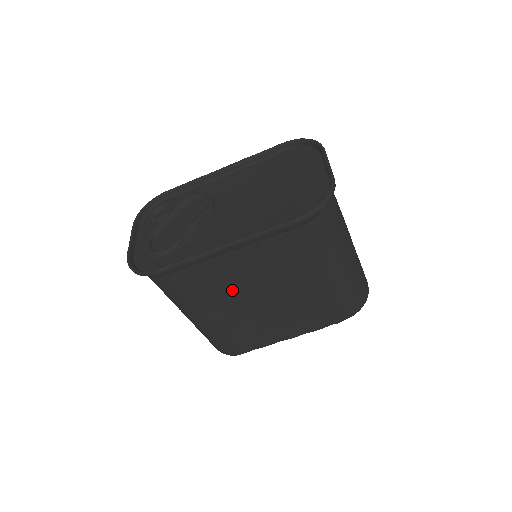
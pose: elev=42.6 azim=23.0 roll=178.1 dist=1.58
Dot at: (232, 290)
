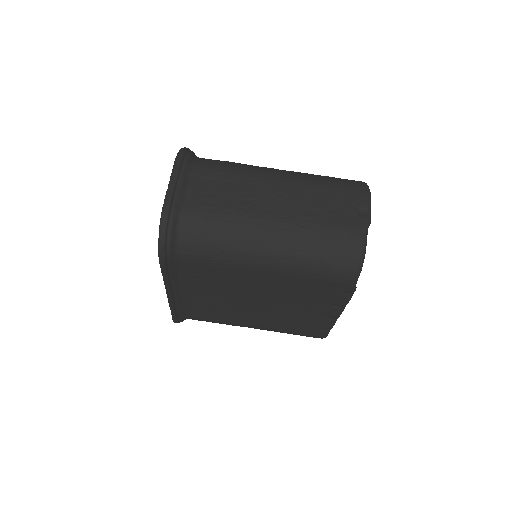
Dot at: (231, 308)
